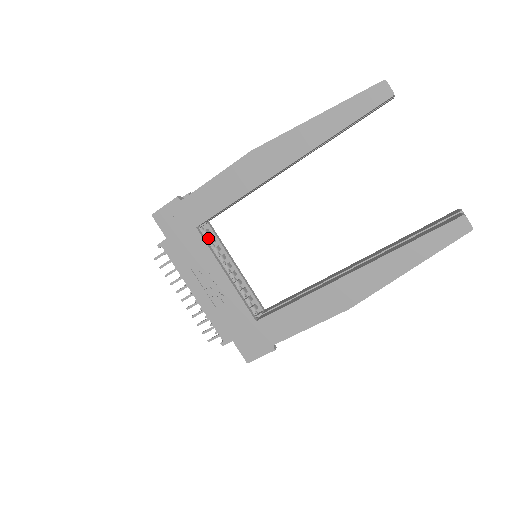
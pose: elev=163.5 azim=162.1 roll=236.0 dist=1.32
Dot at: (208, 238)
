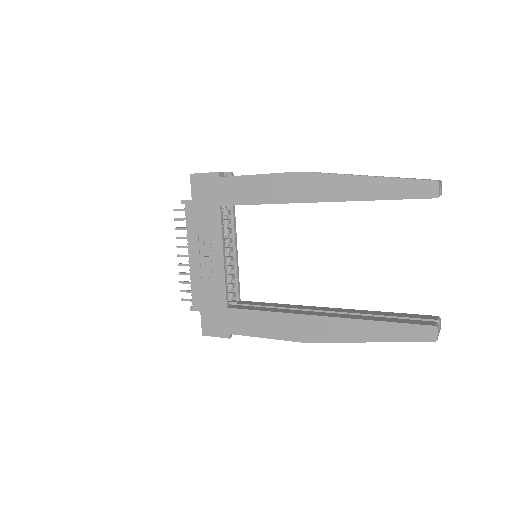
Dot at: (226, 218)
